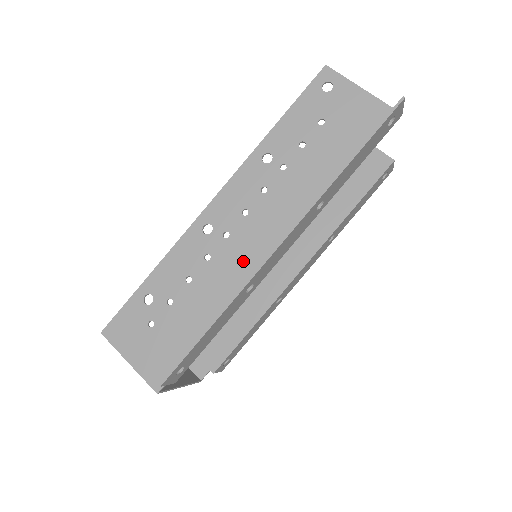
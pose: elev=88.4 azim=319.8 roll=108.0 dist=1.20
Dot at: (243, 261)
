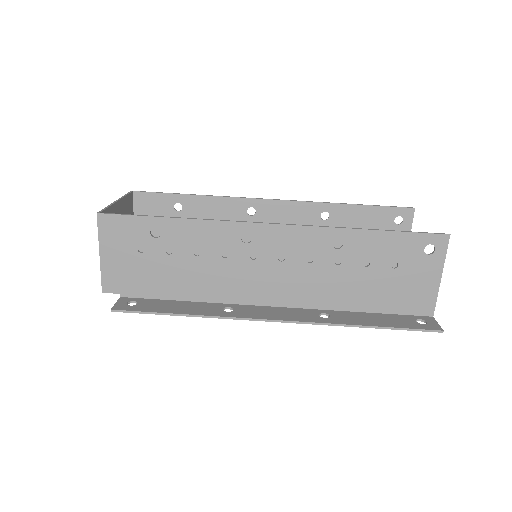
Dot at: (244, 284)
